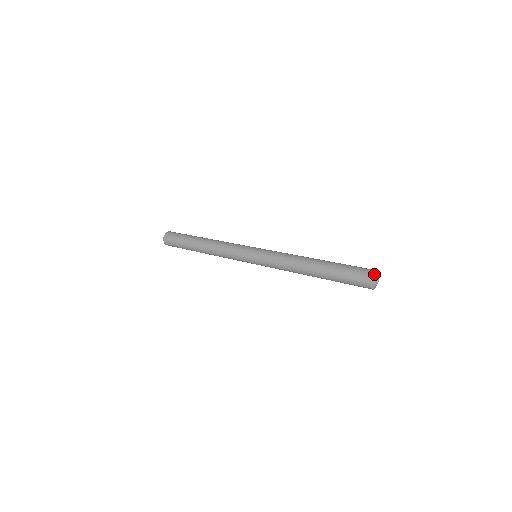
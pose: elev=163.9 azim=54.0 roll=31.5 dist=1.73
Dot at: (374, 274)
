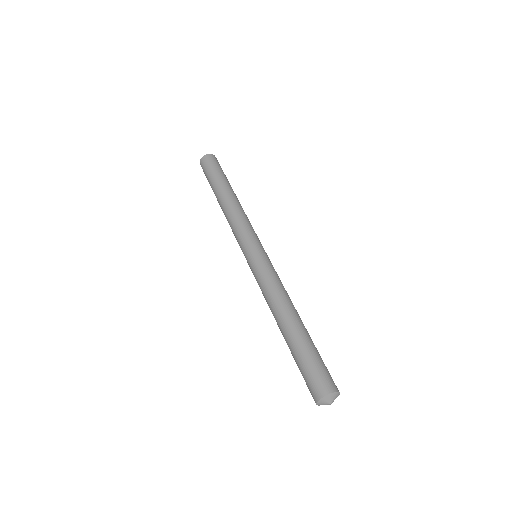
Dot at: (324, 397)
